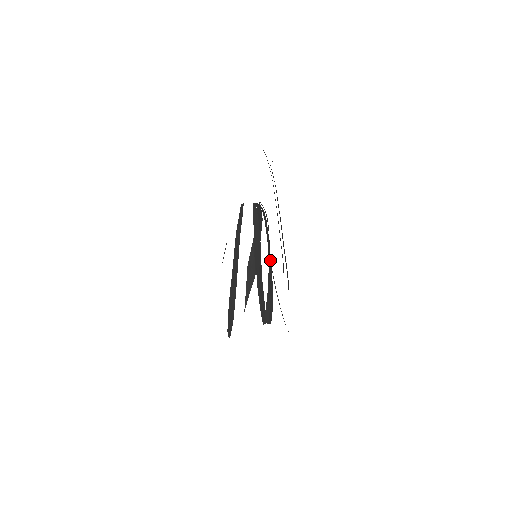
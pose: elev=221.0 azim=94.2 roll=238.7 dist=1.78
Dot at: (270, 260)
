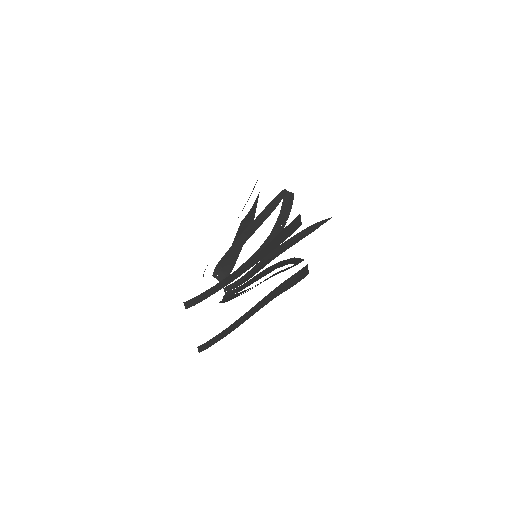
Dot at: (272, 268)
